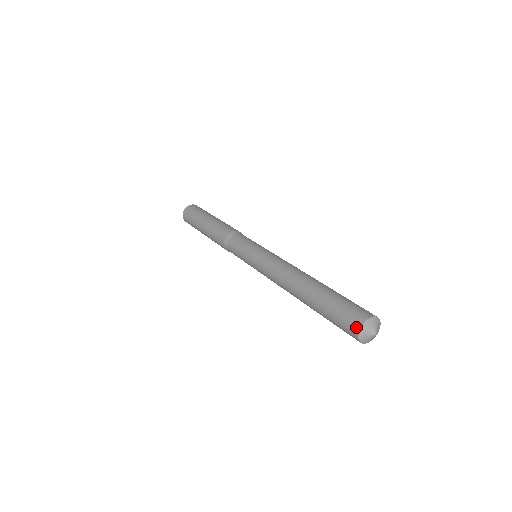
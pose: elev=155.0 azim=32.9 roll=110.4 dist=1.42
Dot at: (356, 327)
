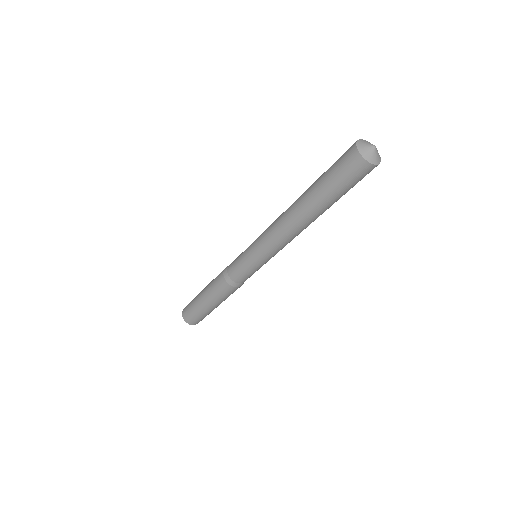
Dot at: (355, 143)
